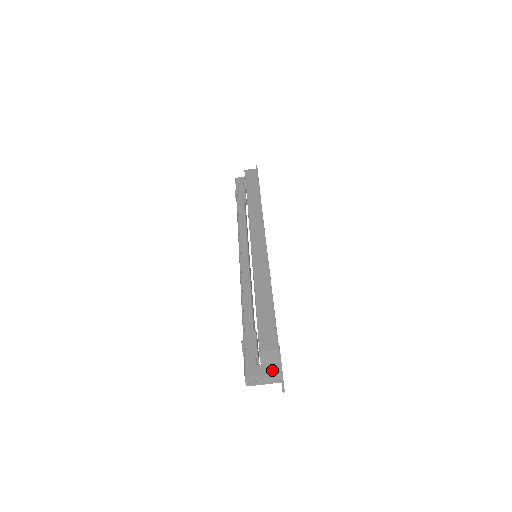
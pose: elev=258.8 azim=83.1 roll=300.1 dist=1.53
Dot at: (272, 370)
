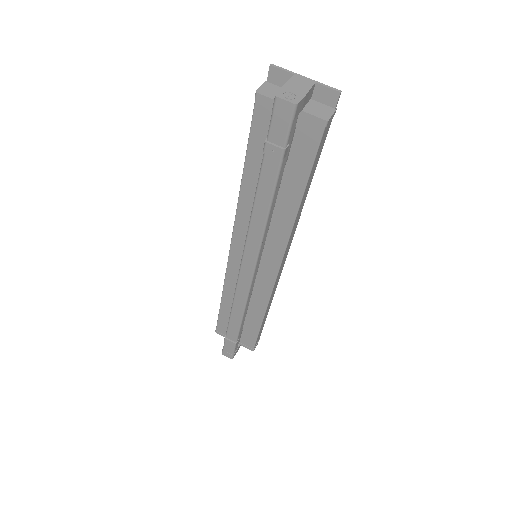
Dot at: occluded
